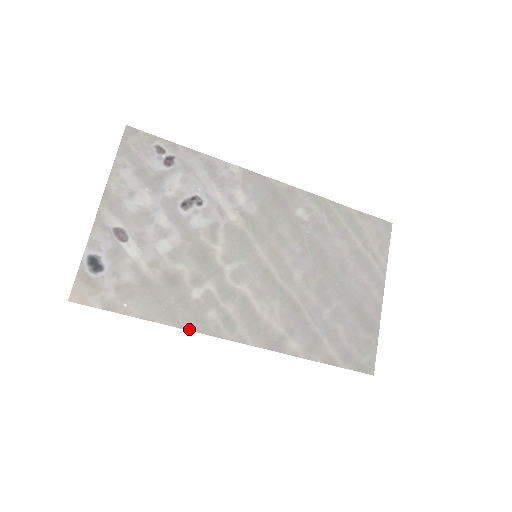
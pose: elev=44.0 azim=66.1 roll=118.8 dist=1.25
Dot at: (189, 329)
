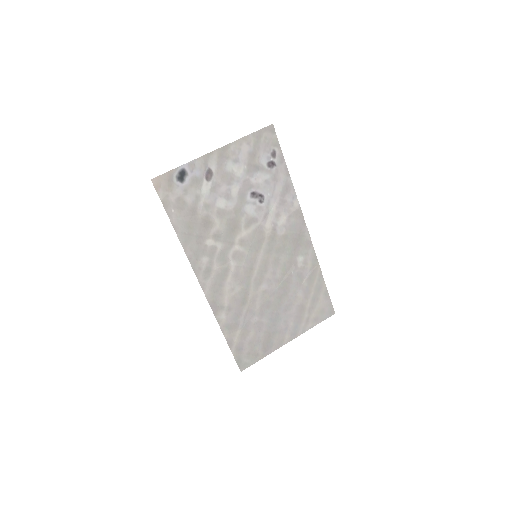
Dot at: (187, 255)
